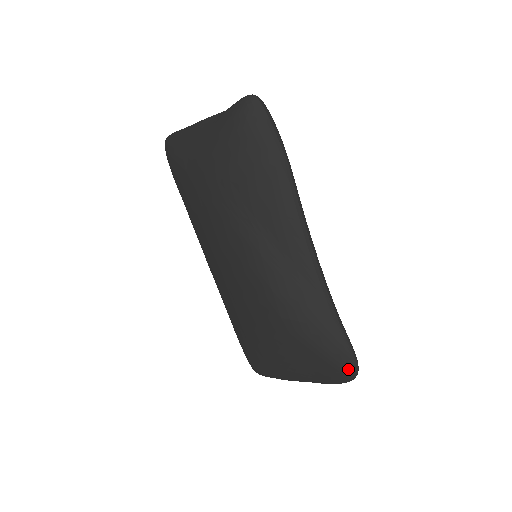
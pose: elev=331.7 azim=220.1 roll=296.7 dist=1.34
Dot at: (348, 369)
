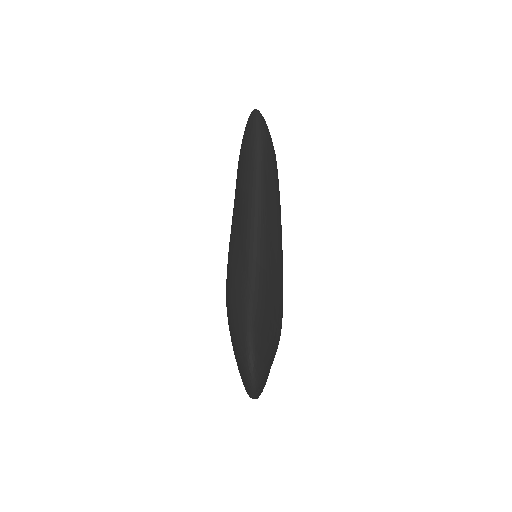
Dot at: (244, 358)
